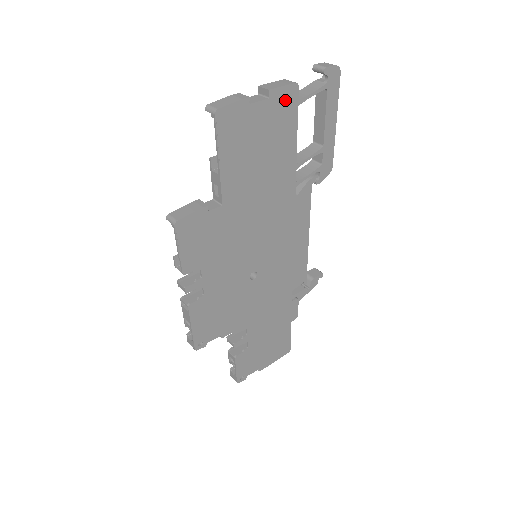
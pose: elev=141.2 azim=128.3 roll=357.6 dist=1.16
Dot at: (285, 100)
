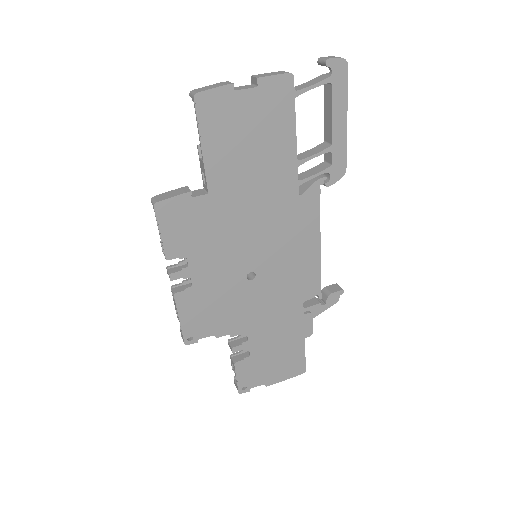
Dot at: (278, 90)
